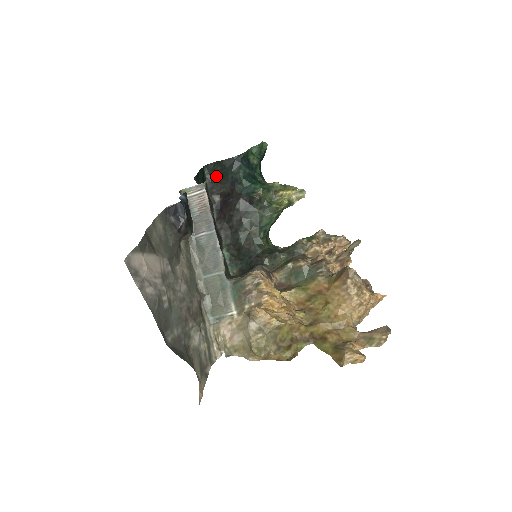
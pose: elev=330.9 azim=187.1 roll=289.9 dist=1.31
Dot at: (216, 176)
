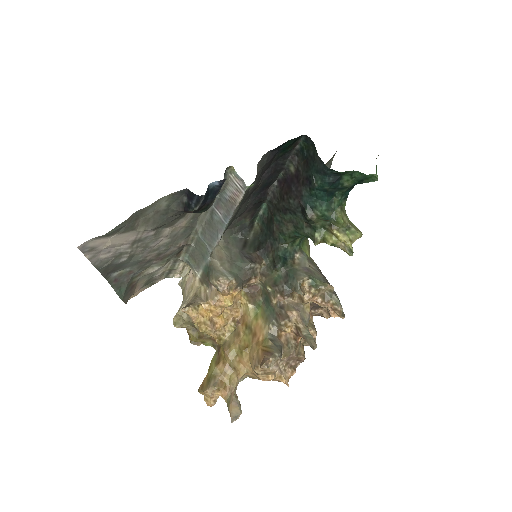
Dot at: (305, 154)
